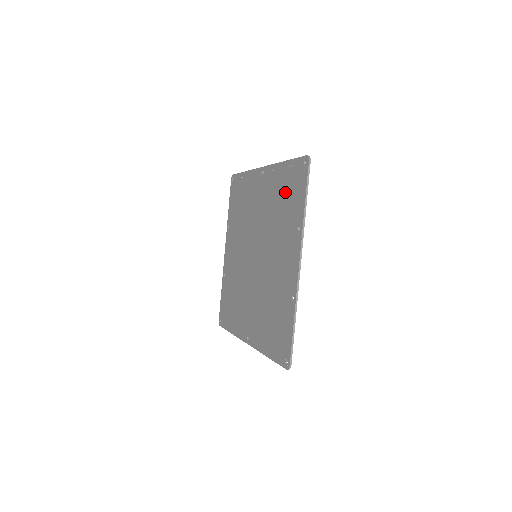
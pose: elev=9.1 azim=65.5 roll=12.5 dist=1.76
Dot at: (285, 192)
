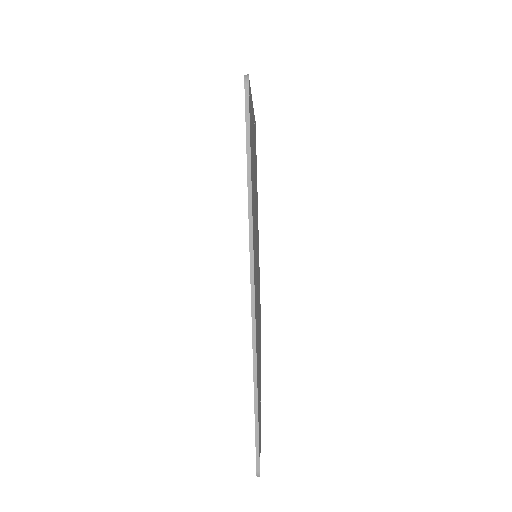
Dot at: occluded
